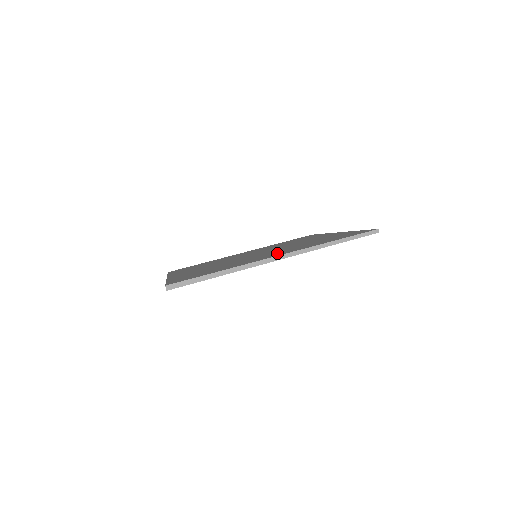
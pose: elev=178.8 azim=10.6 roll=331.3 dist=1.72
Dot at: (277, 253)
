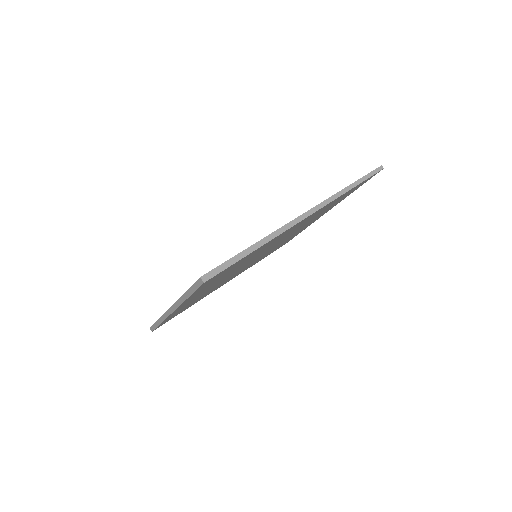
Dot at: occluded
